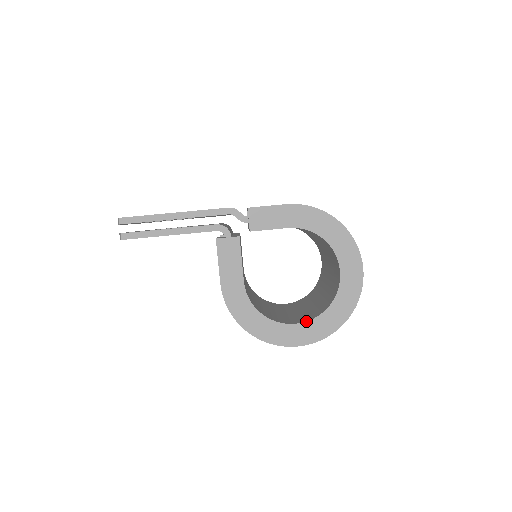
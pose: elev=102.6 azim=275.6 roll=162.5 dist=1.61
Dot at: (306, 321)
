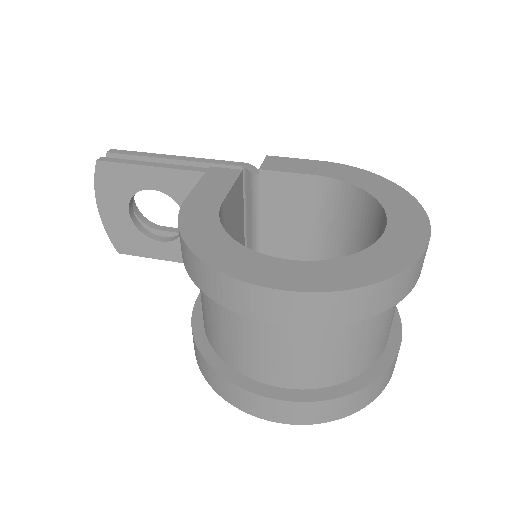
Dot at: occluded
